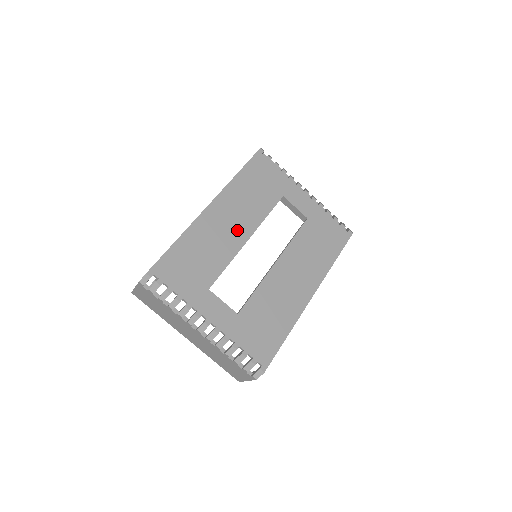
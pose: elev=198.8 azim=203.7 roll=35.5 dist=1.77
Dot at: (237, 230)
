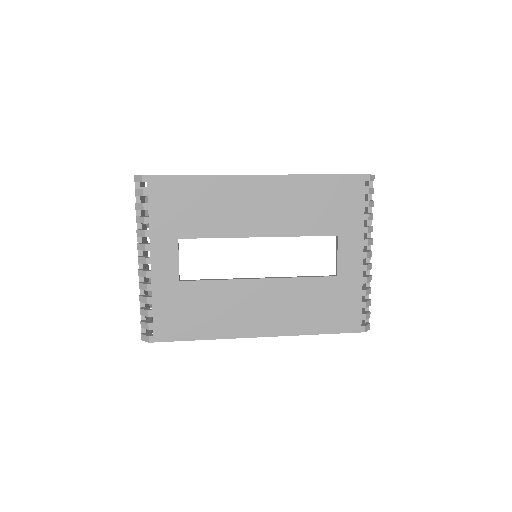
Dot at: (259, 220)
